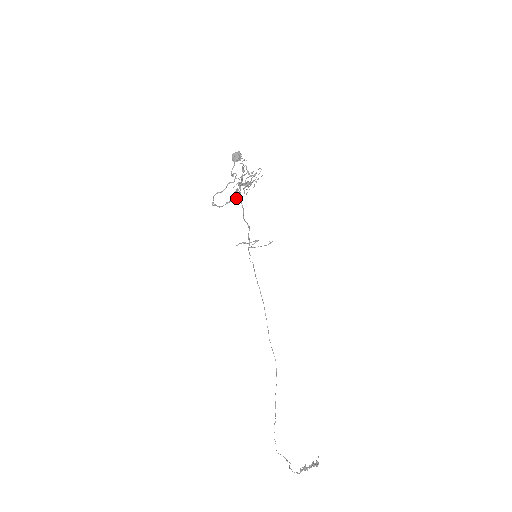
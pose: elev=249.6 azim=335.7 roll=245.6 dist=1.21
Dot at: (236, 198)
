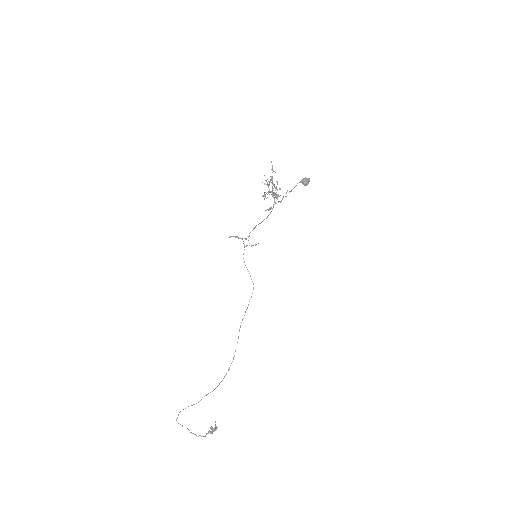
Dot at: (273, 206)
